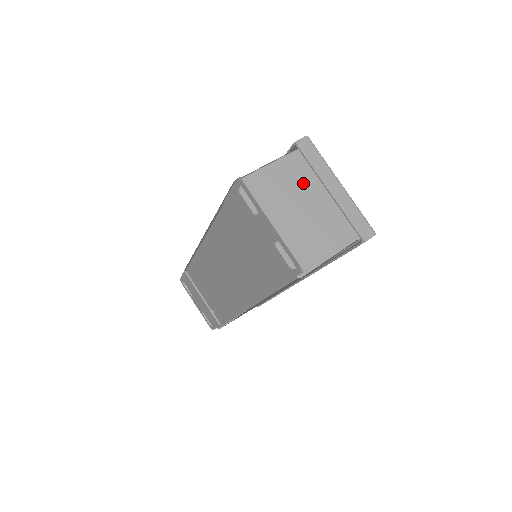
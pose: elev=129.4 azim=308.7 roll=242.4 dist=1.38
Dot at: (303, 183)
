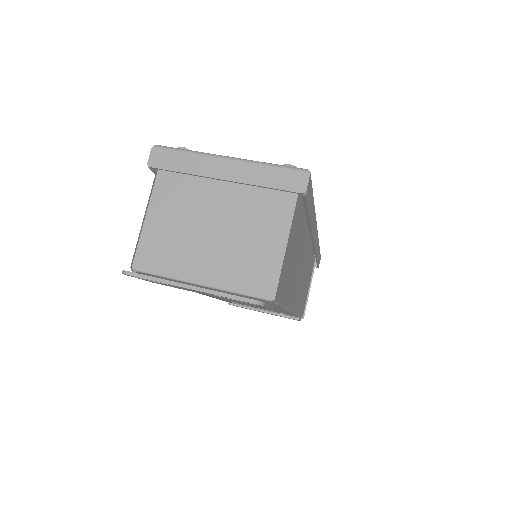
Dot at: (193, 197)
